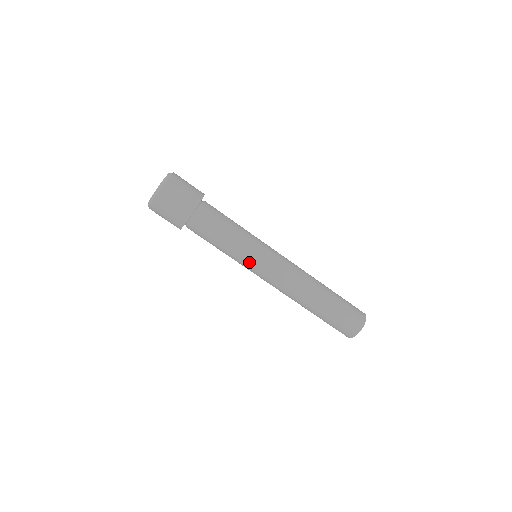
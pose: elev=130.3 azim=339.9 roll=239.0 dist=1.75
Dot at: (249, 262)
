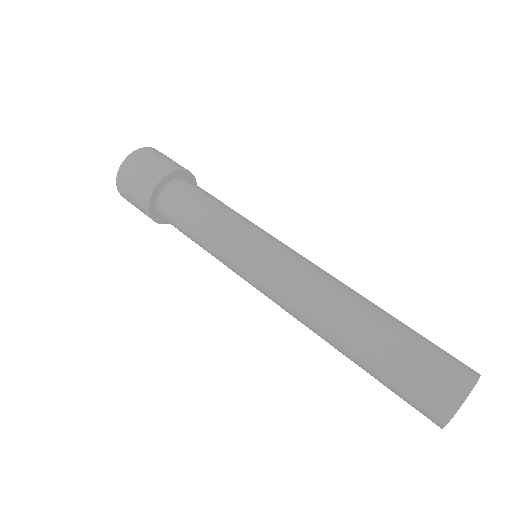
Dot at: (237, 249)
